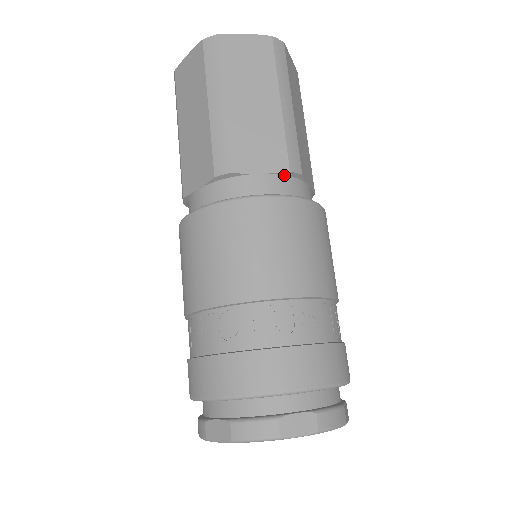
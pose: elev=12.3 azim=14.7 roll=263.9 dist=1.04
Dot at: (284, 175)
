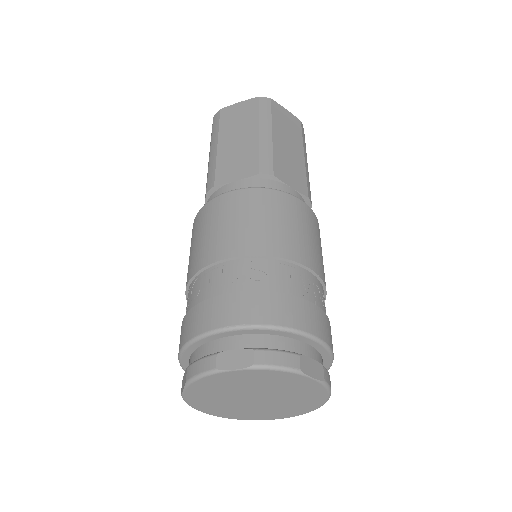
Dot at: (256, 178)
